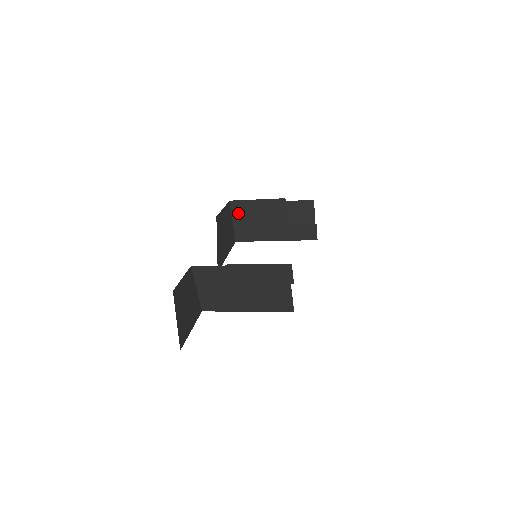
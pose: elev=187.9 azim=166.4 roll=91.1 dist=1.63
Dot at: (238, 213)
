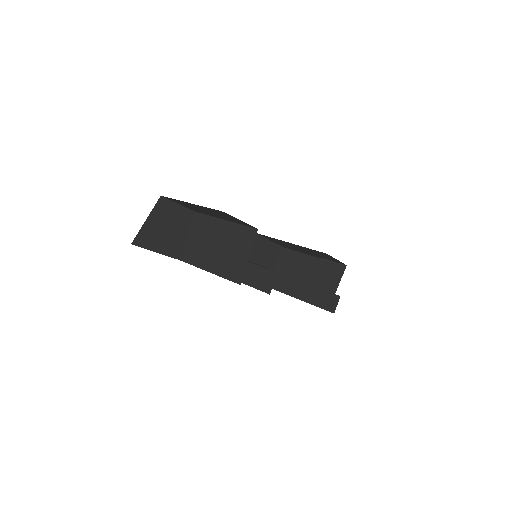
Dot at: (283, 261)
